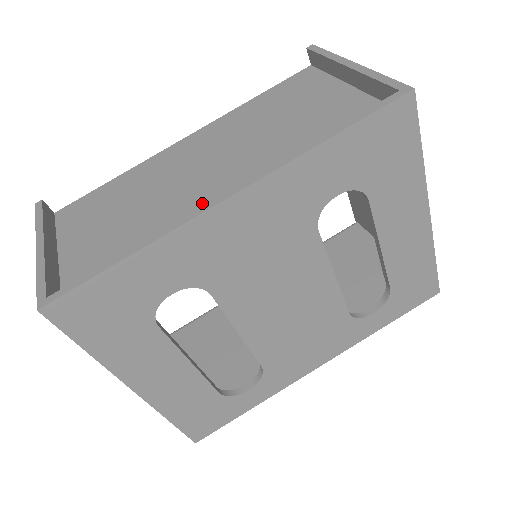
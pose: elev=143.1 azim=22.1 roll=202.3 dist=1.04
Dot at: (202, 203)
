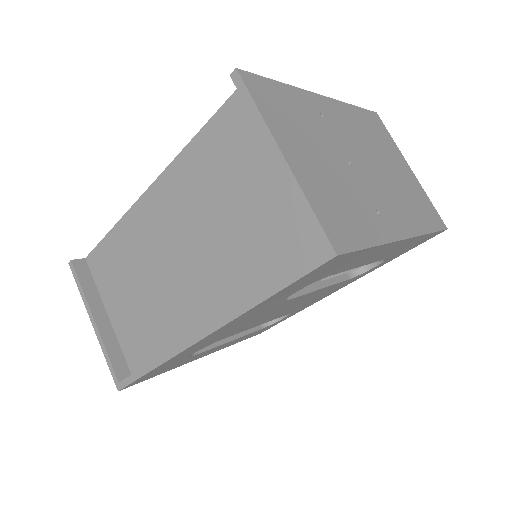
Dot at: (186, 305)
